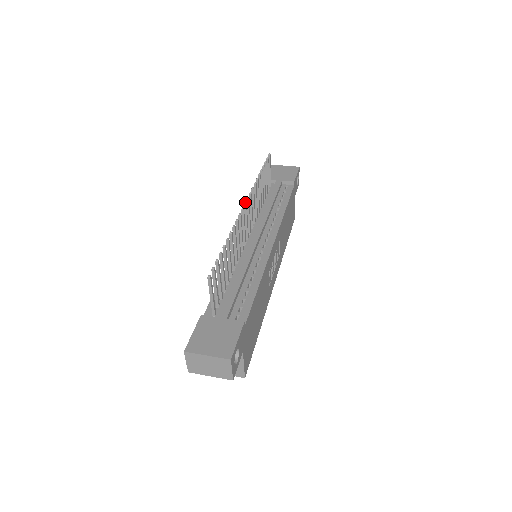
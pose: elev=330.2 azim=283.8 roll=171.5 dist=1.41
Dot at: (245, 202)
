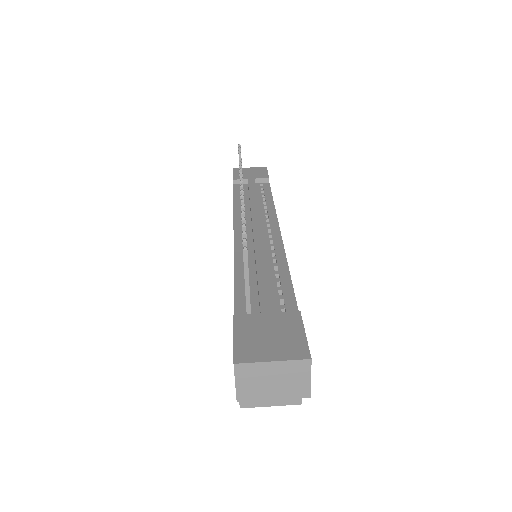
Dot at: (241, 180)
